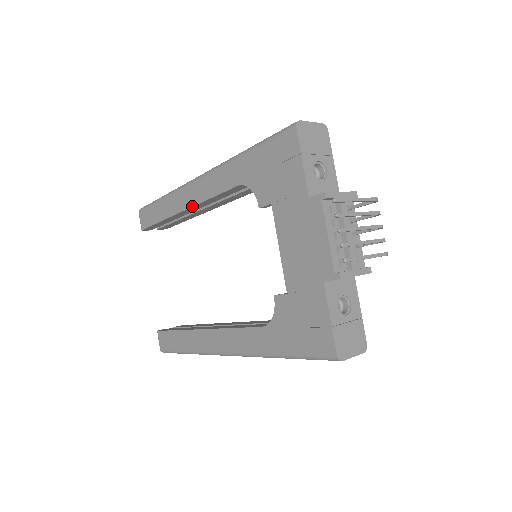
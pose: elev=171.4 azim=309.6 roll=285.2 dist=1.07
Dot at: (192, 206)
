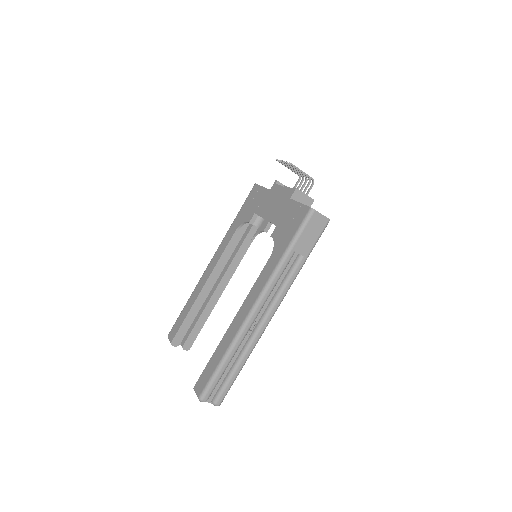
Dot at: (210, 275)
